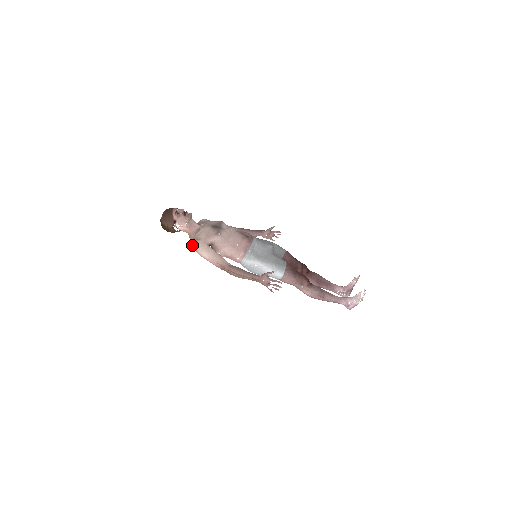
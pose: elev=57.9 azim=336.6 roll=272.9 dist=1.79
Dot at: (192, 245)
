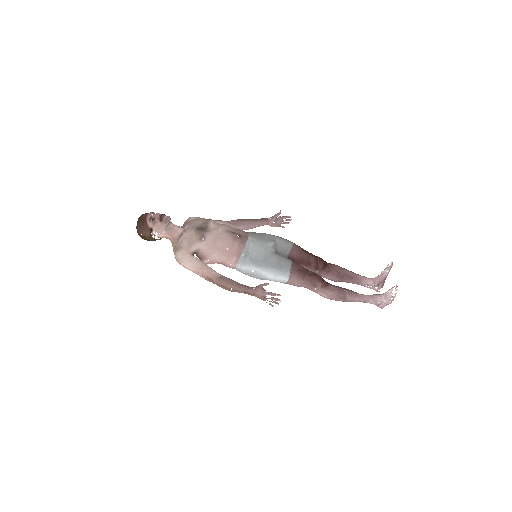
Dot at: occluded
